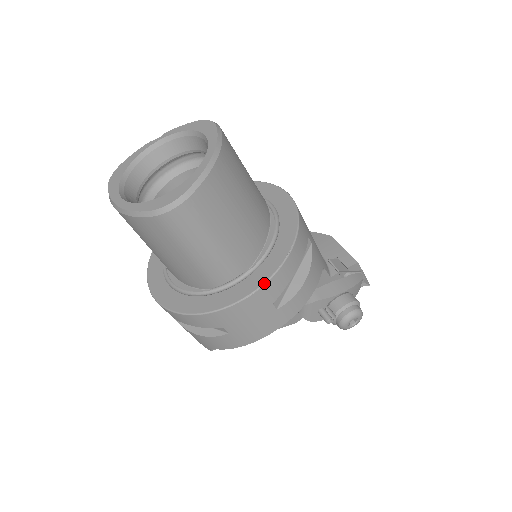
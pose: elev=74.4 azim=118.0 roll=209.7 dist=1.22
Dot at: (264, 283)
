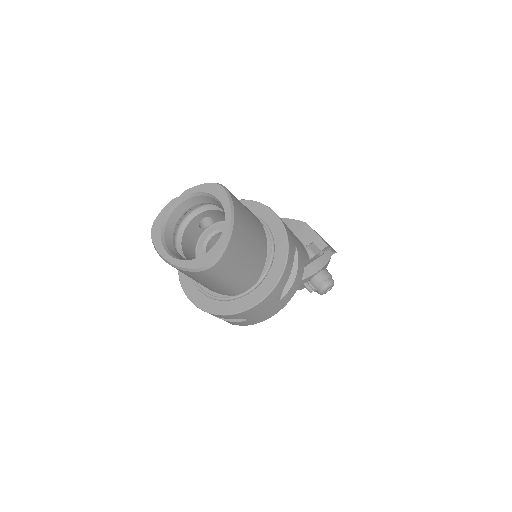
Dot at: (271, 291)
